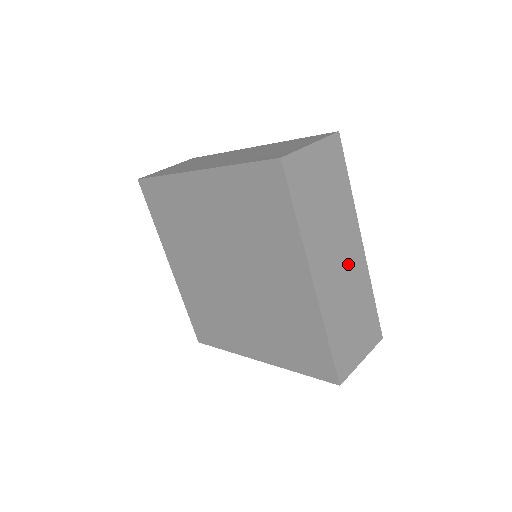
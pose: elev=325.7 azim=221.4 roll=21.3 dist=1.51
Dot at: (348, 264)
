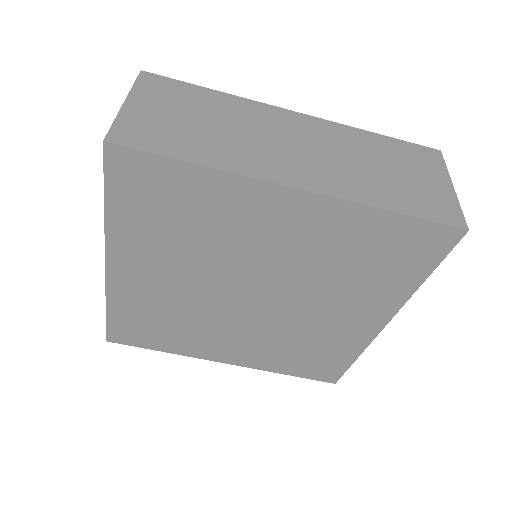
Dot at: (309, 140)
